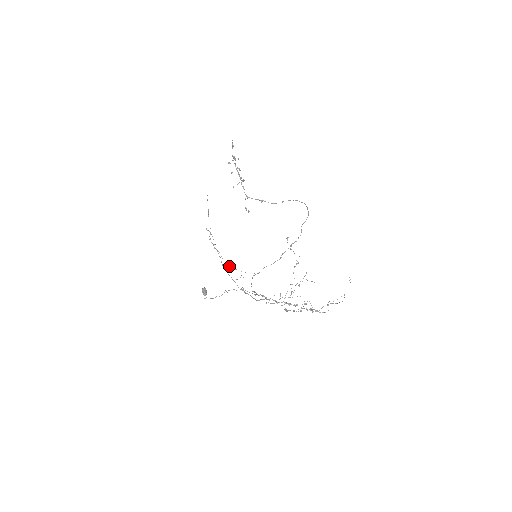
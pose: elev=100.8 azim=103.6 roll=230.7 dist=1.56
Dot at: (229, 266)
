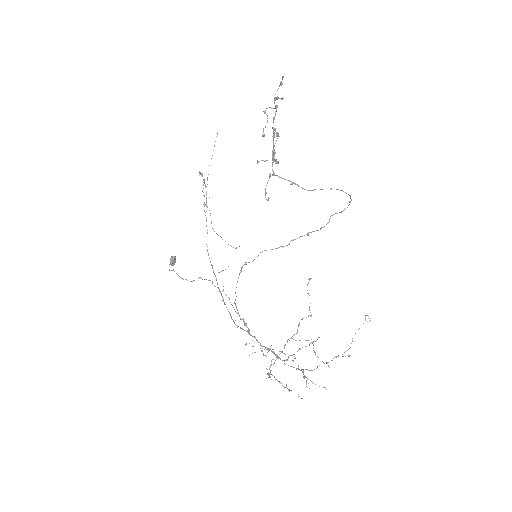
Dot at: (217, 234)
